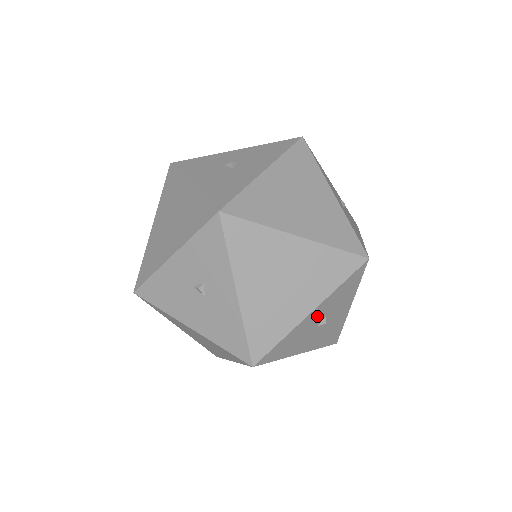
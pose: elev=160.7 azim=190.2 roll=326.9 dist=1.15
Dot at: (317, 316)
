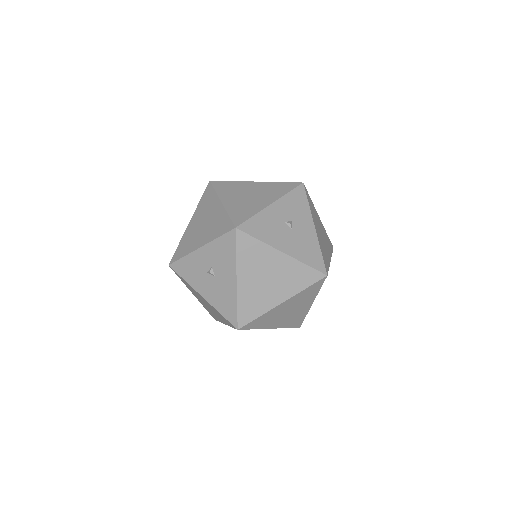
Dot at: occluded
